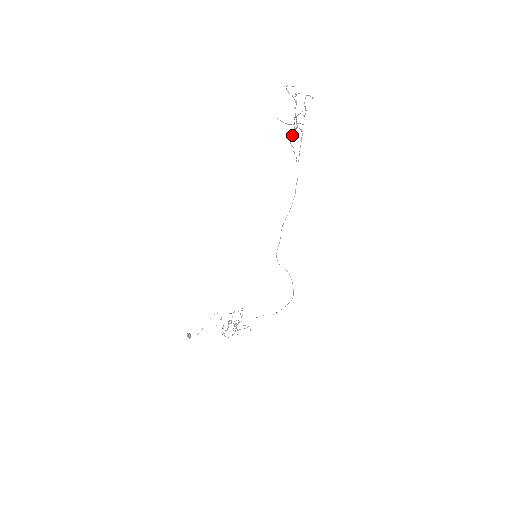
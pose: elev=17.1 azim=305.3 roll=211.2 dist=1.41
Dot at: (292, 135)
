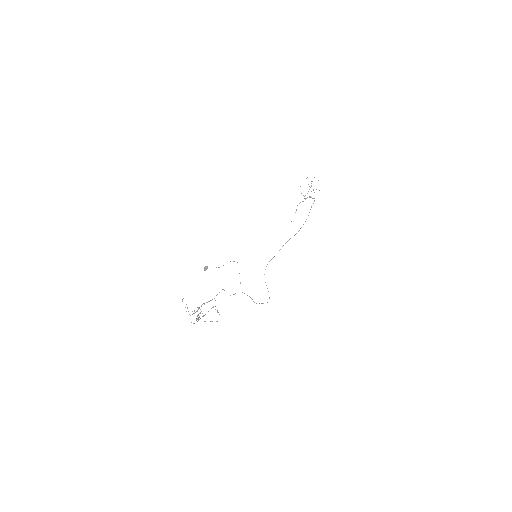
Dot at: (300, 202)
